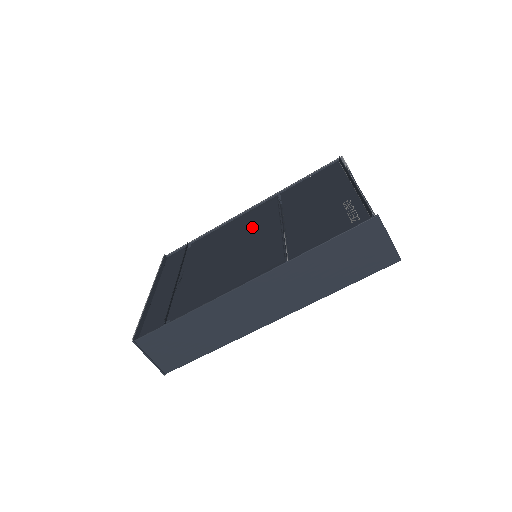
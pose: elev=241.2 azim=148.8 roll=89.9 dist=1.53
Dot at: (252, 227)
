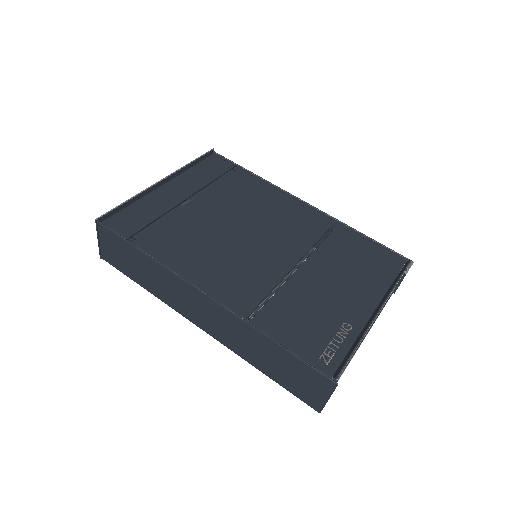
Dot at: (282, 230)
